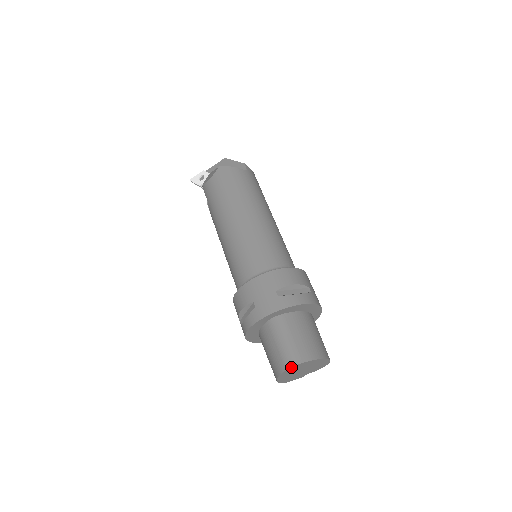
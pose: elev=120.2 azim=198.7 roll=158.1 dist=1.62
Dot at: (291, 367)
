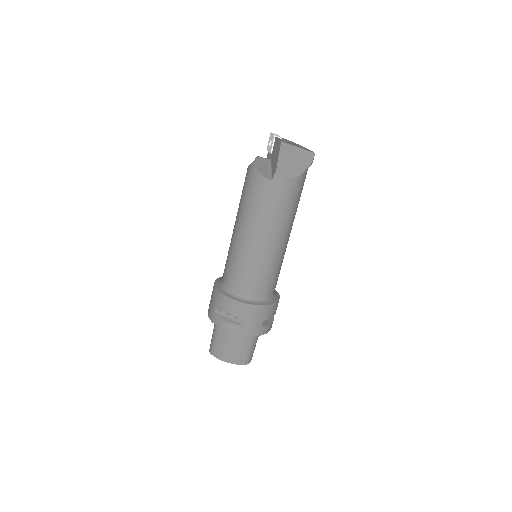
Dot at: (210, 351)
